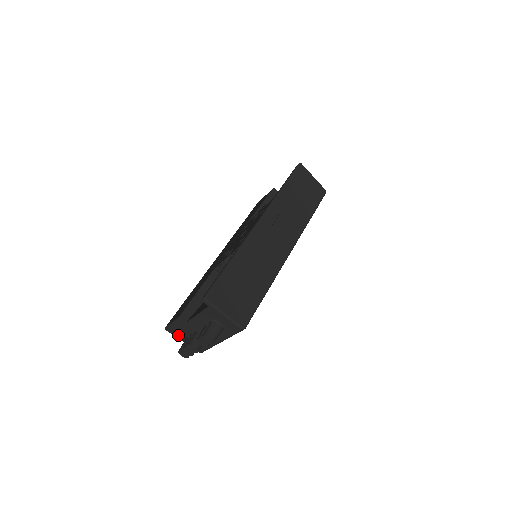
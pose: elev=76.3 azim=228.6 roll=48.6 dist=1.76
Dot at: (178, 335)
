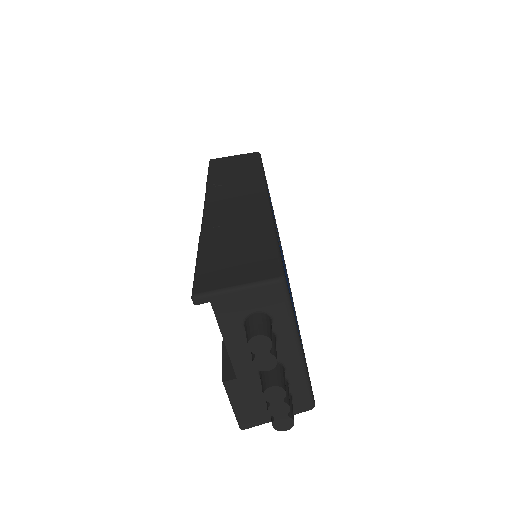
Dot at: (260, 416)
